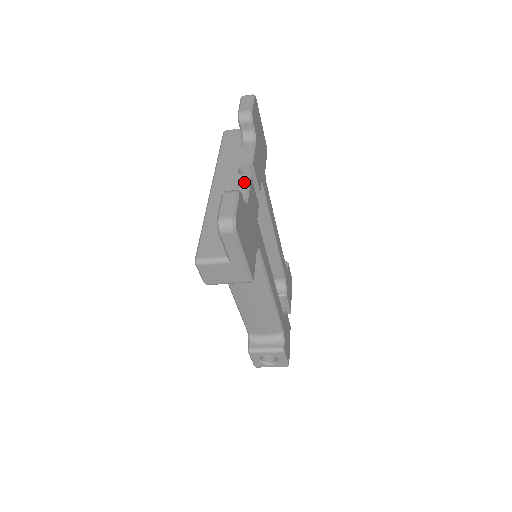
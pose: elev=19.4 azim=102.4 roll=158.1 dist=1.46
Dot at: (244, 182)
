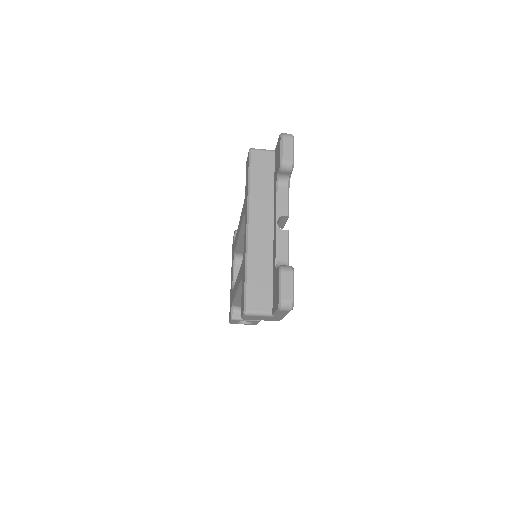
Dot at: (285, 239)
